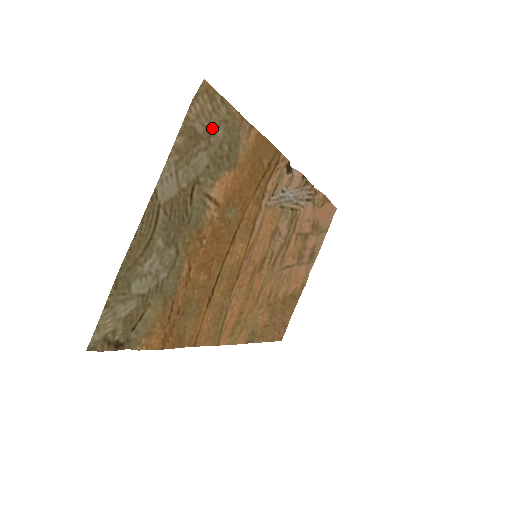
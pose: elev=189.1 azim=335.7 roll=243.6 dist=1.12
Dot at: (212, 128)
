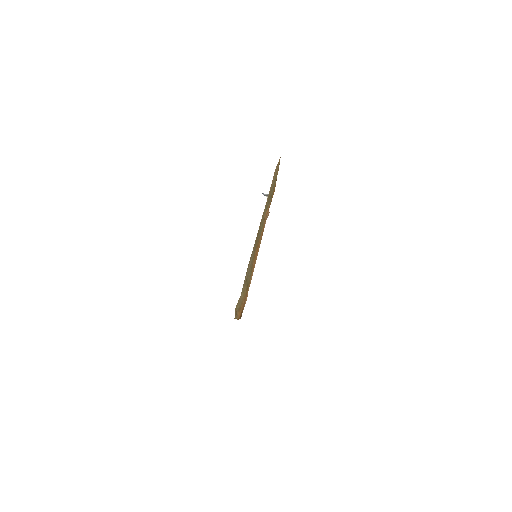
Dot at: occluded
